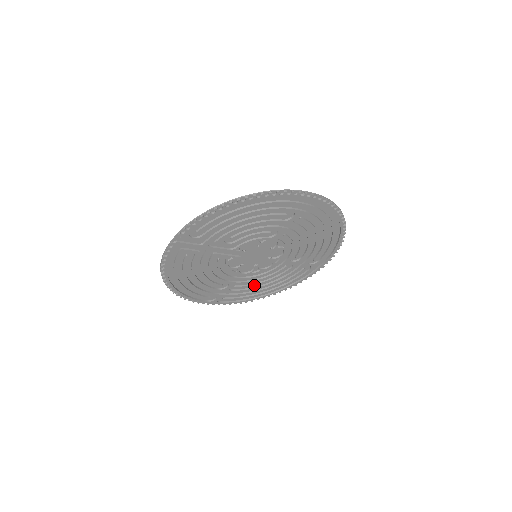
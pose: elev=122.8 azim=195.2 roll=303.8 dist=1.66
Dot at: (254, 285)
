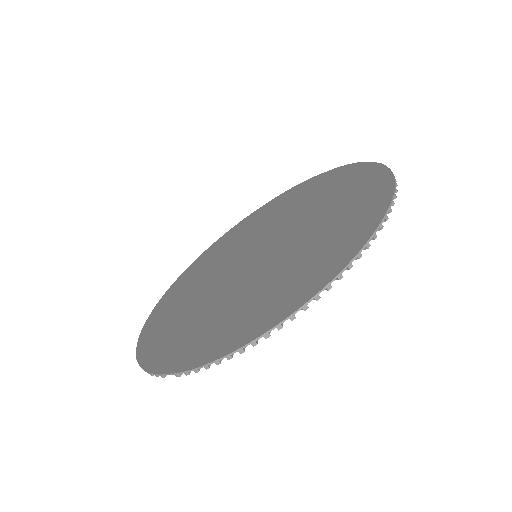
Dot at: occluded
